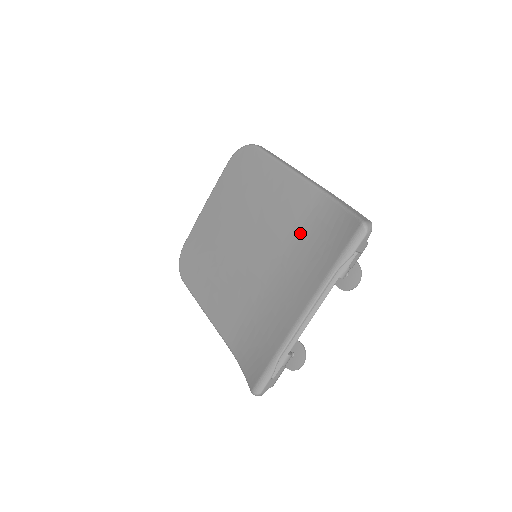
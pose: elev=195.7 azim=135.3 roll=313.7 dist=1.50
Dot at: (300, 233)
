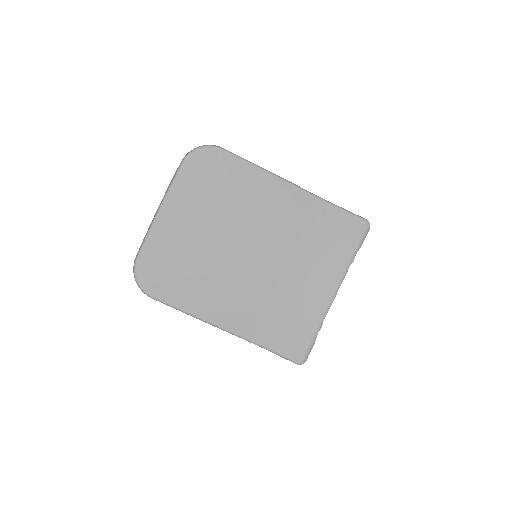
Dot at: (306, 232)
